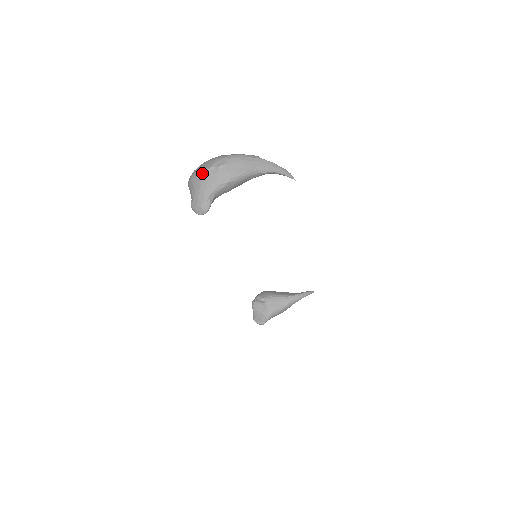
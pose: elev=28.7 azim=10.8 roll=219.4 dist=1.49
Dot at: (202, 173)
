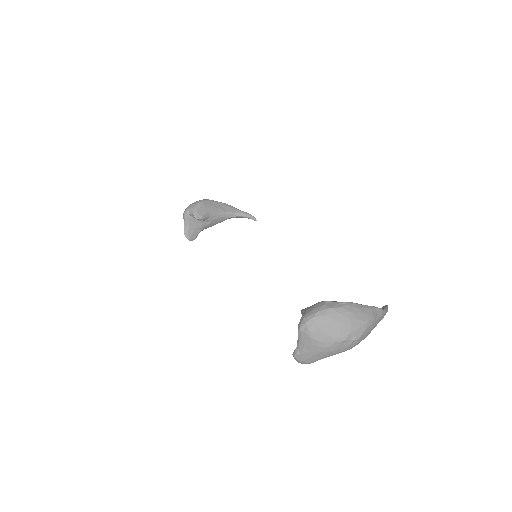
Dot at: (331, 342)
